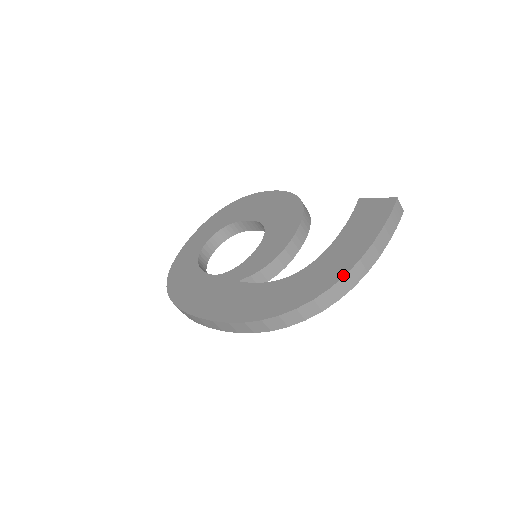
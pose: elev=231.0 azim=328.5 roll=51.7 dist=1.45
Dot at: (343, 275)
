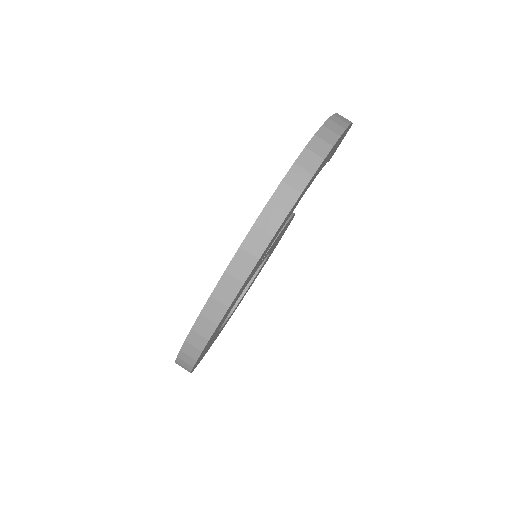
Dot at: (320, 127)
